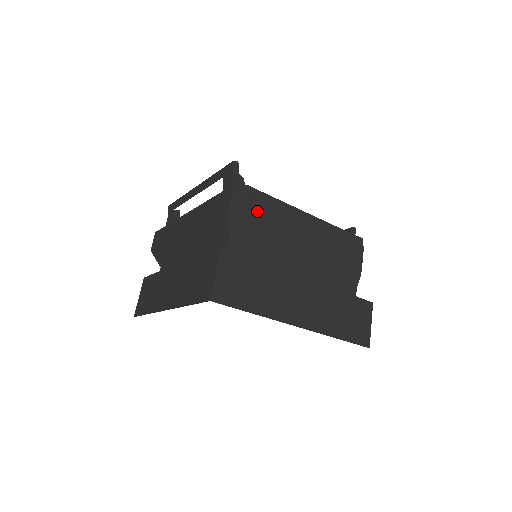
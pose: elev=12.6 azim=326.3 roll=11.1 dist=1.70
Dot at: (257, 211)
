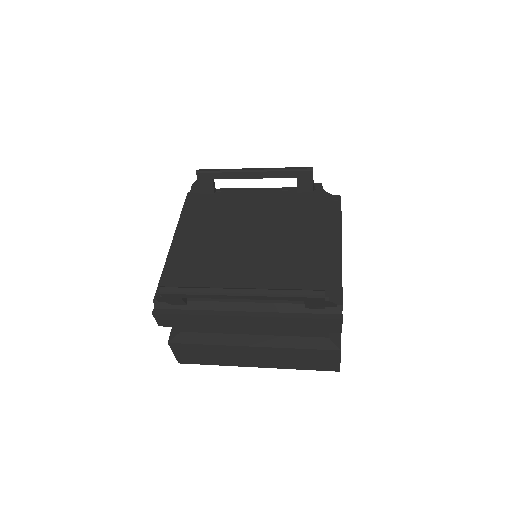
Dot at: occluded
